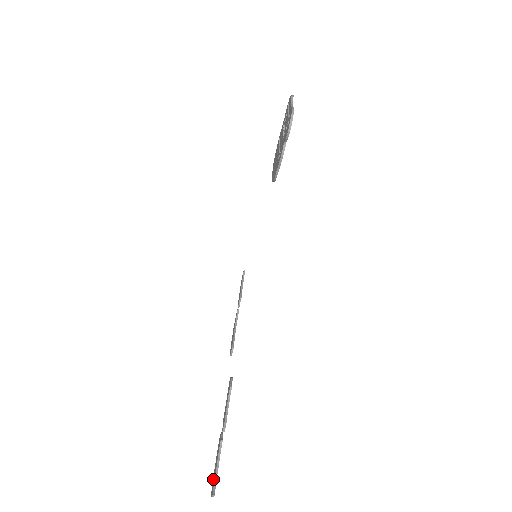
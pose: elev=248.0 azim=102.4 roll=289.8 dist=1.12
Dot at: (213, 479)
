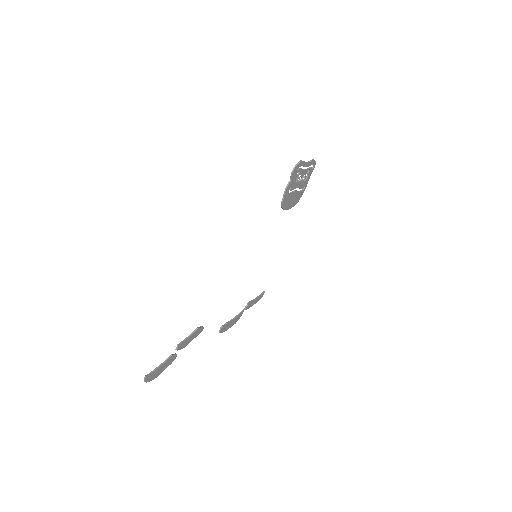
Dot at: (153, 375)
